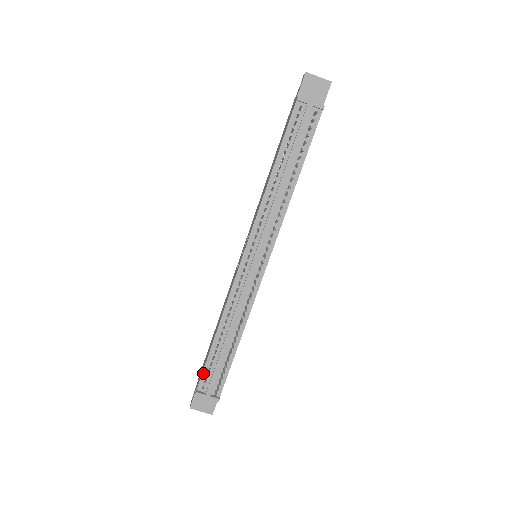
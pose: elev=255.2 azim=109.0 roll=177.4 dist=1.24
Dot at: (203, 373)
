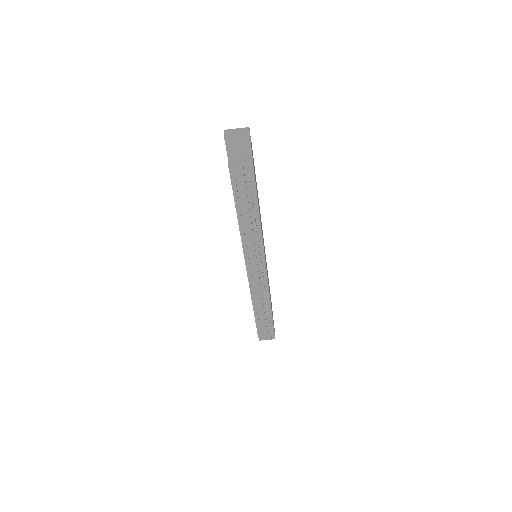
Dot at: (257, 327)
